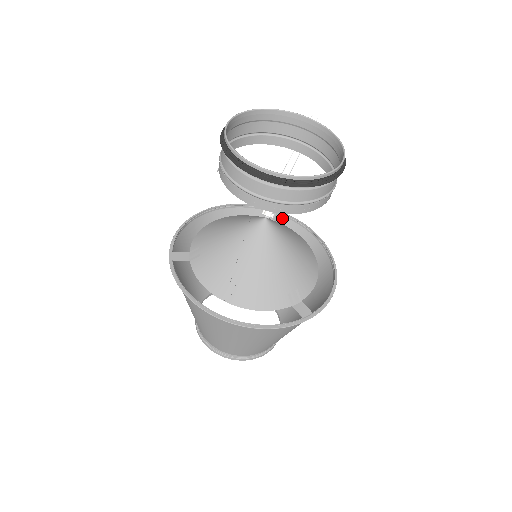
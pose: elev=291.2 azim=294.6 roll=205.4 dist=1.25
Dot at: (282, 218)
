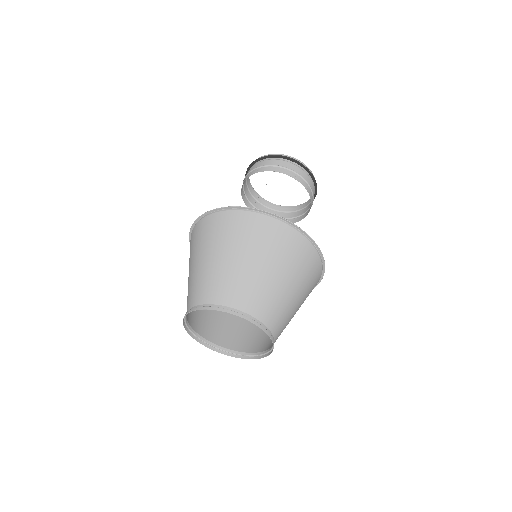
Dot at: occluded
